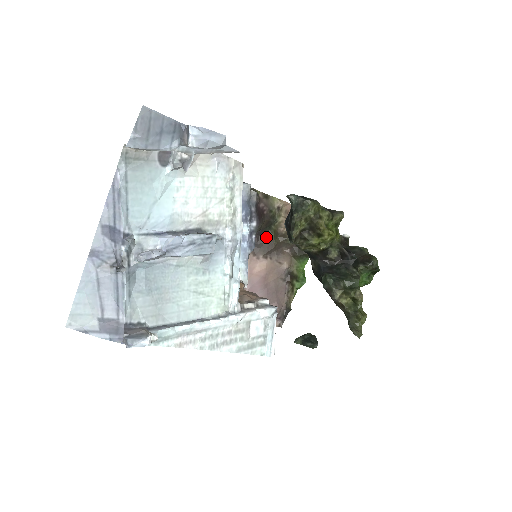
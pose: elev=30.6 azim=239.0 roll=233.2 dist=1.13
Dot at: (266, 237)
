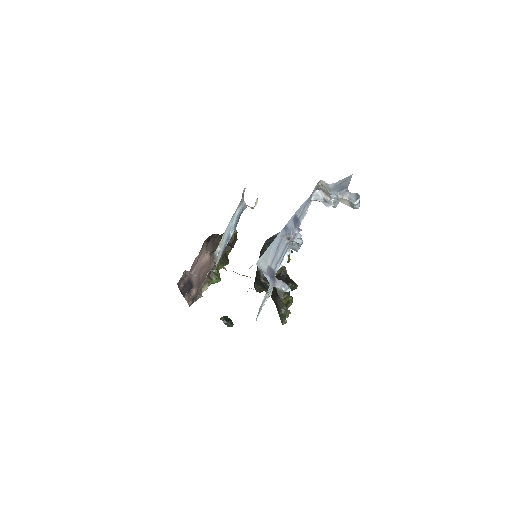
Dot at: (217, 241)
